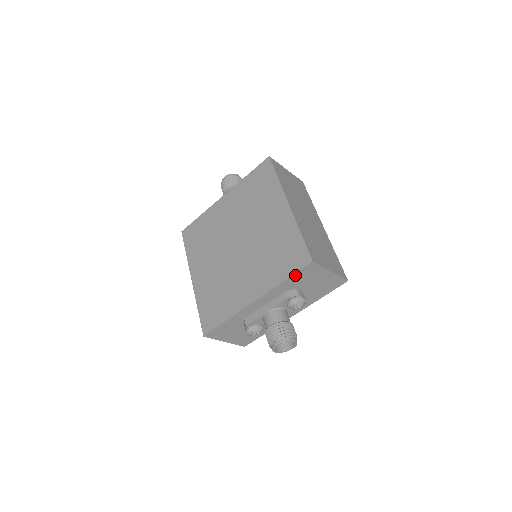
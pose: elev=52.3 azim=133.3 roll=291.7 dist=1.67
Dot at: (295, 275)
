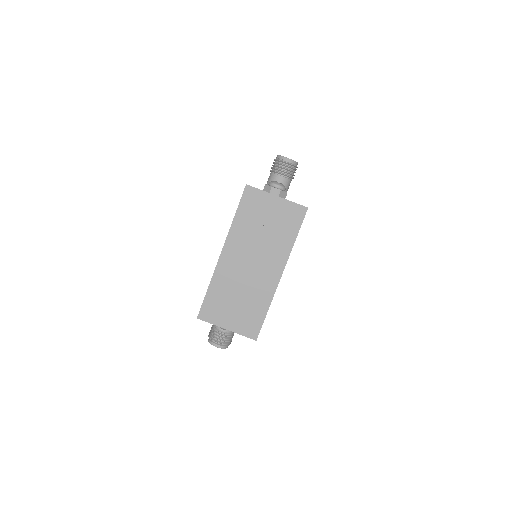
Dot at: occluded
